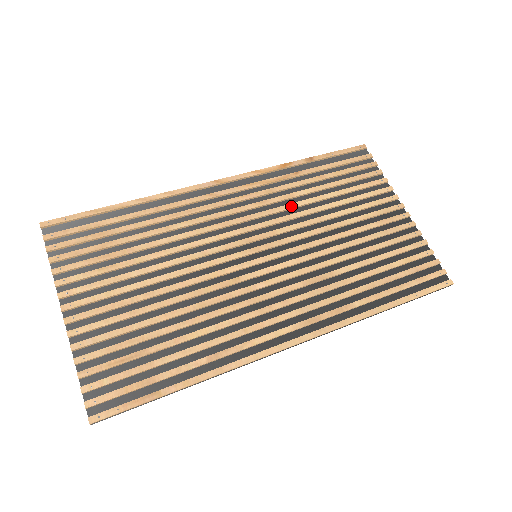
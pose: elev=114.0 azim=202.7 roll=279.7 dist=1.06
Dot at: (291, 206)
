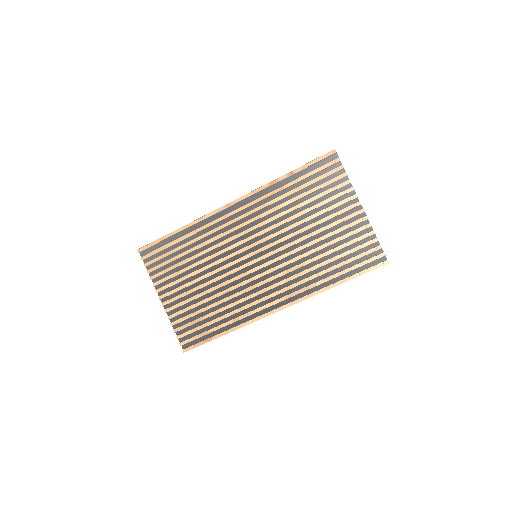
Dot at: (277, 217)
